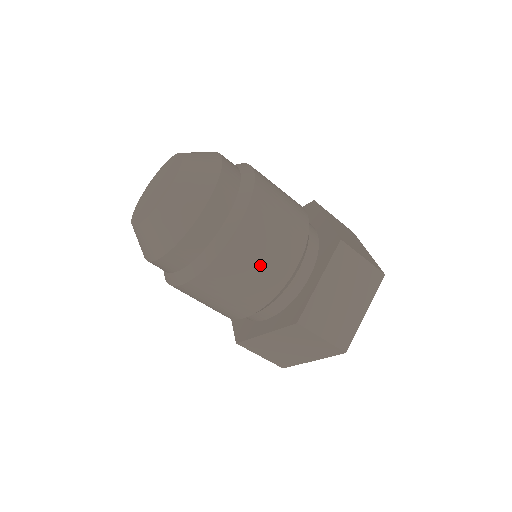
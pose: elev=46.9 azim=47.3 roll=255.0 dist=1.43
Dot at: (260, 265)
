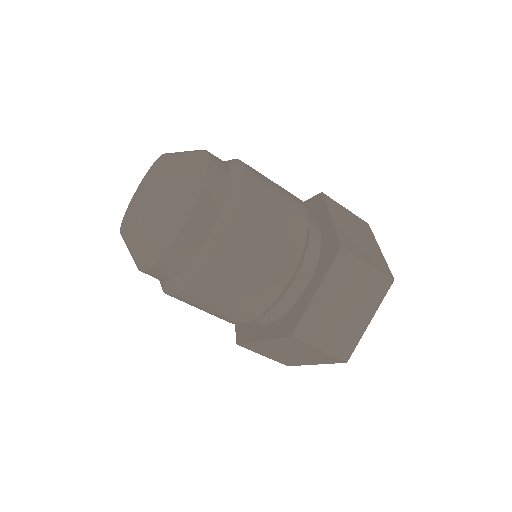
Dot at: (280, 205)
